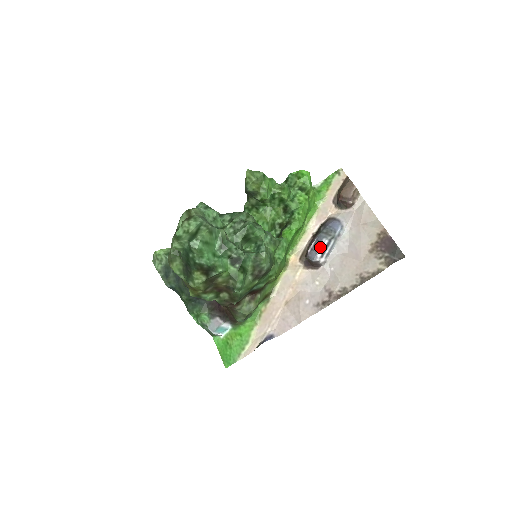
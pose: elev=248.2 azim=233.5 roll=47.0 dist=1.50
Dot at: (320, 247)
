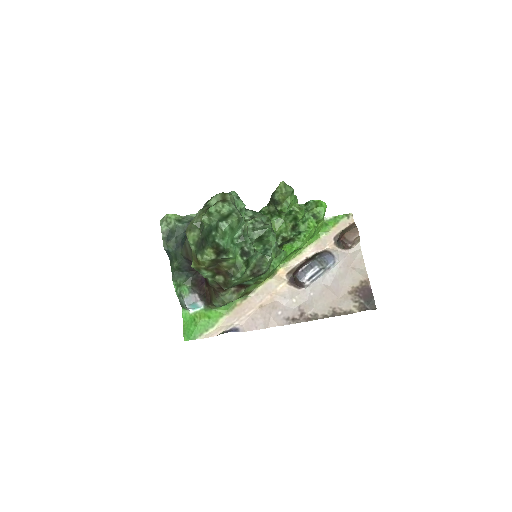
Dot at: (311, 271)
